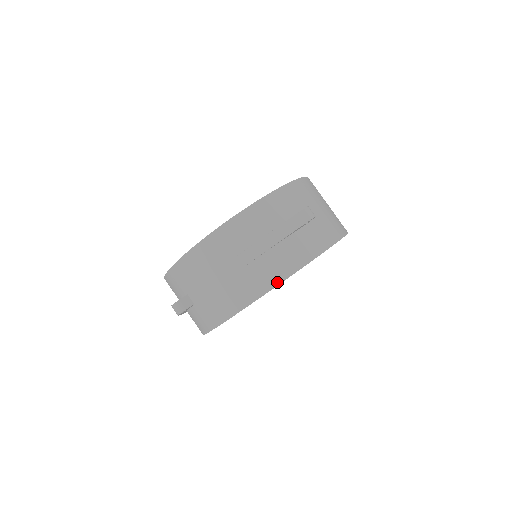
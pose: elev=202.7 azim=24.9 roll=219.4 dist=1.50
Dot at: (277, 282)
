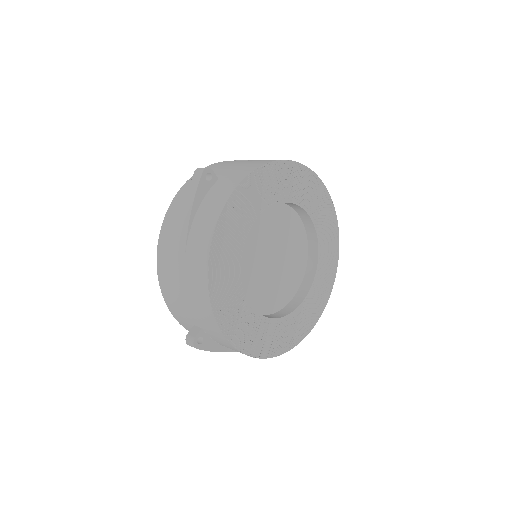
Dot at: (209, 240)
